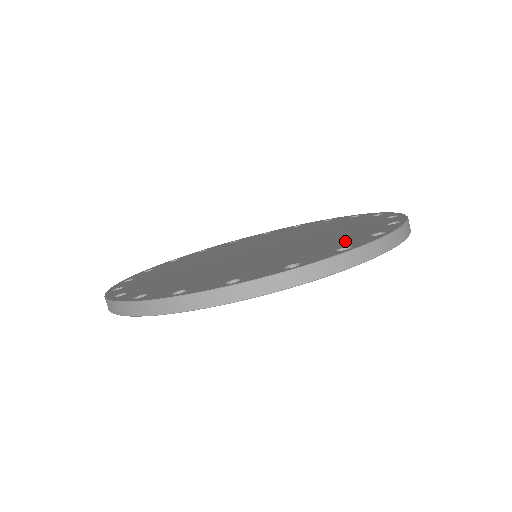
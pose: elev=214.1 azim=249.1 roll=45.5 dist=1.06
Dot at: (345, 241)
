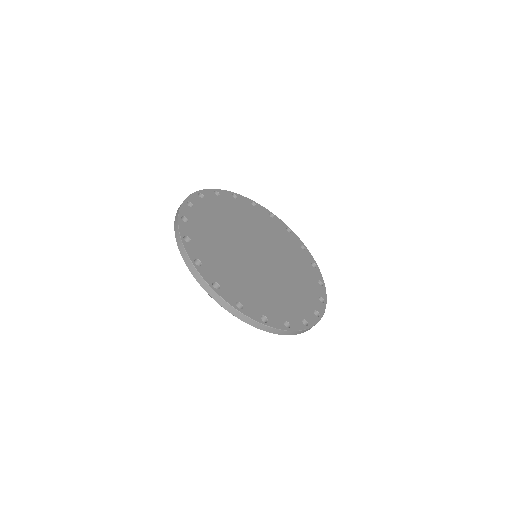
Dot at: (304, 307)
